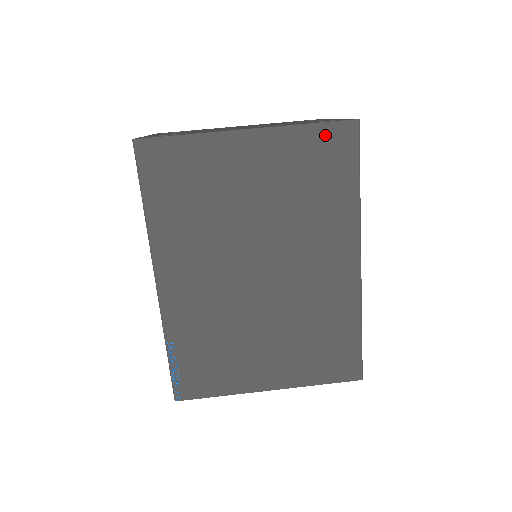
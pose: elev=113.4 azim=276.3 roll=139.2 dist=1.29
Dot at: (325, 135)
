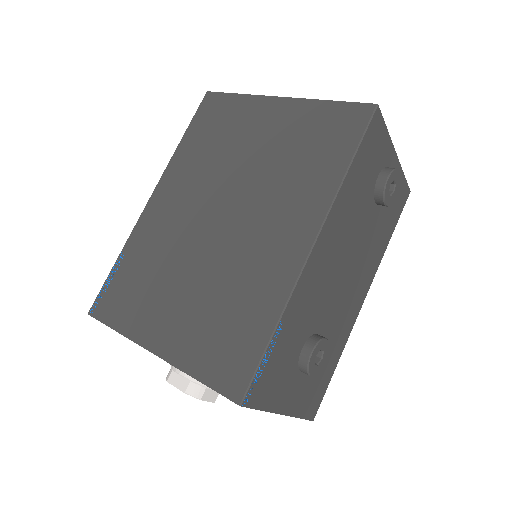
Dot at: (339, 112)
